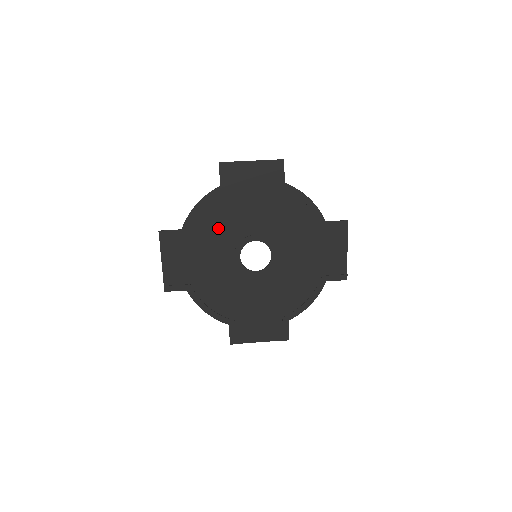
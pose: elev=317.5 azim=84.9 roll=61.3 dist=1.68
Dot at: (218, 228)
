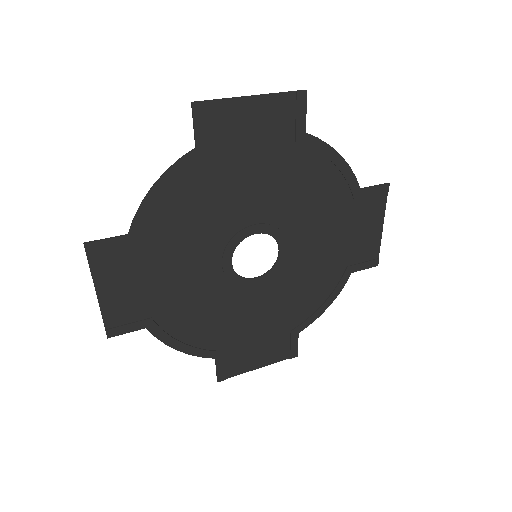
Dot at: (194, 222)
